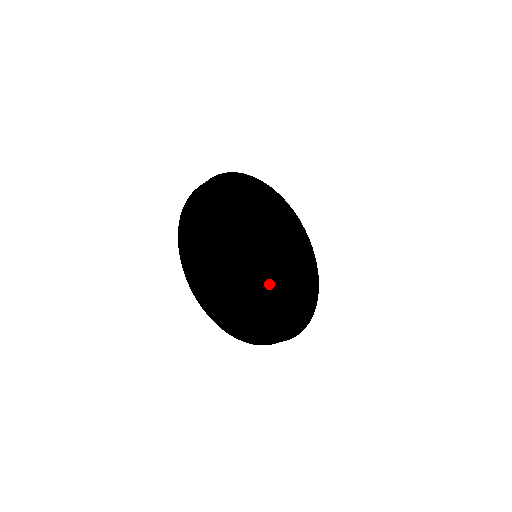
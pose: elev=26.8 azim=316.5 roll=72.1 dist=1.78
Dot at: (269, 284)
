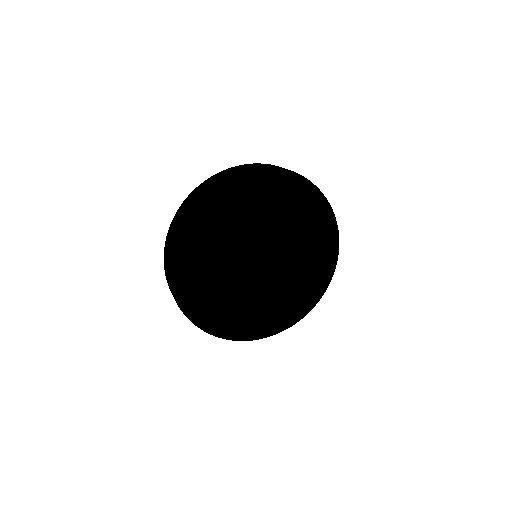
Dot at: (279, 279)
